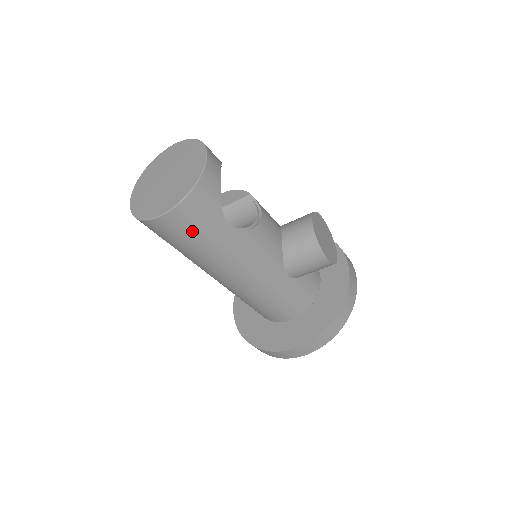
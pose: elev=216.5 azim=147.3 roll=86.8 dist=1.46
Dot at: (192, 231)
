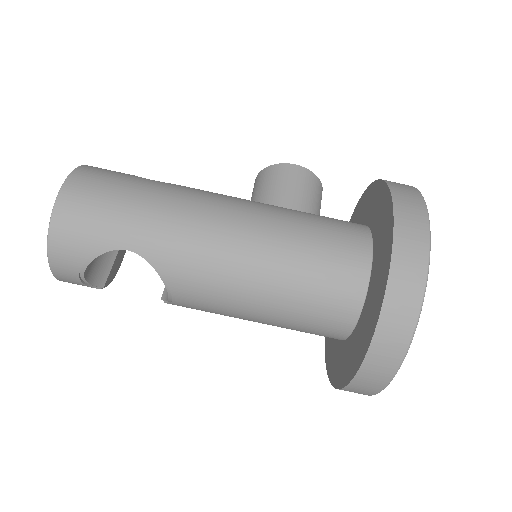
Dot at: (110, 187)
